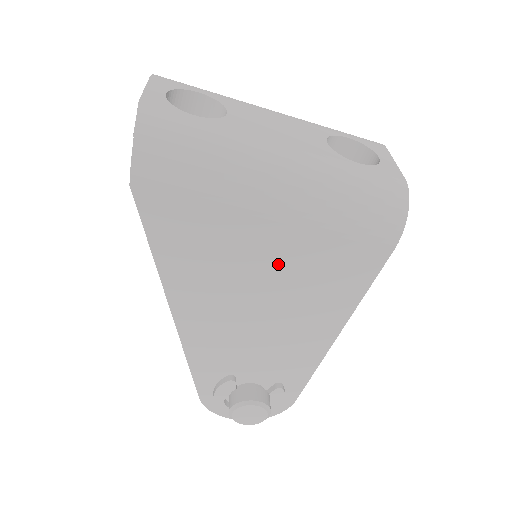
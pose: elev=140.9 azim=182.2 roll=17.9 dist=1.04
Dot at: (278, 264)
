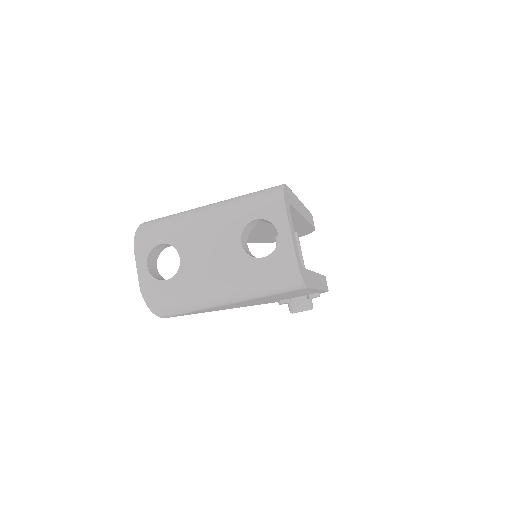
Dot at: occluded
